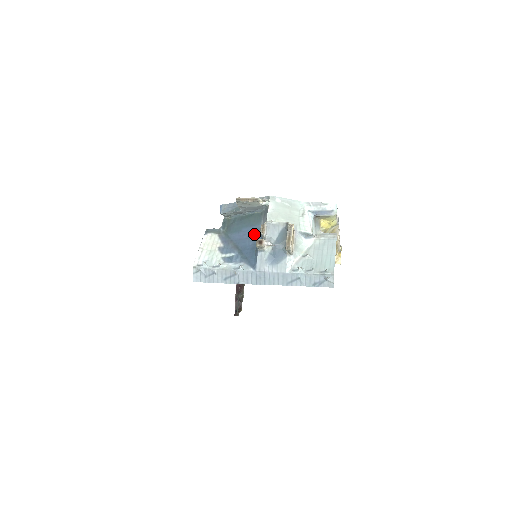
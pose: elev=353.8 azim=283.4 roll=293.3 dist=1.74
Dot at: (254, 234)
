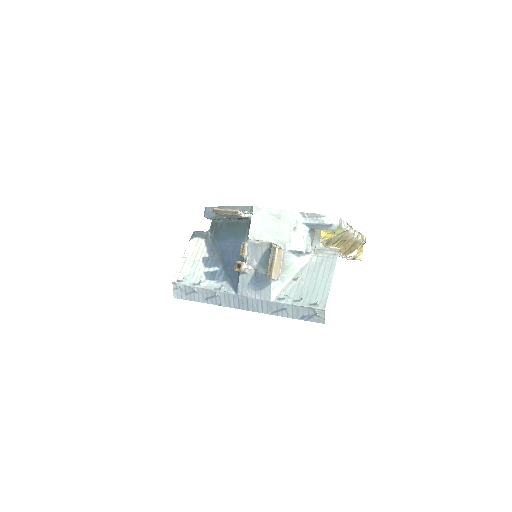
Dot at: (238, 249)
